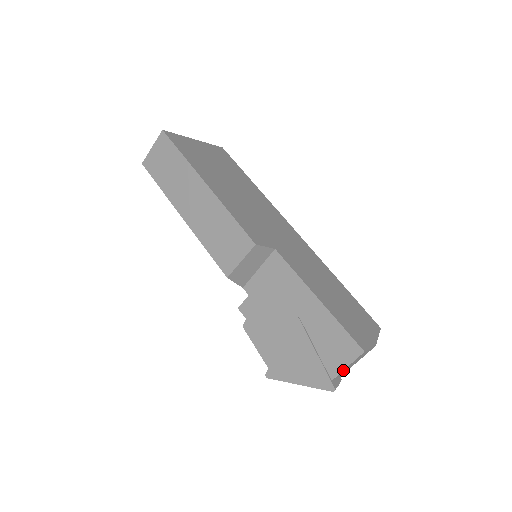
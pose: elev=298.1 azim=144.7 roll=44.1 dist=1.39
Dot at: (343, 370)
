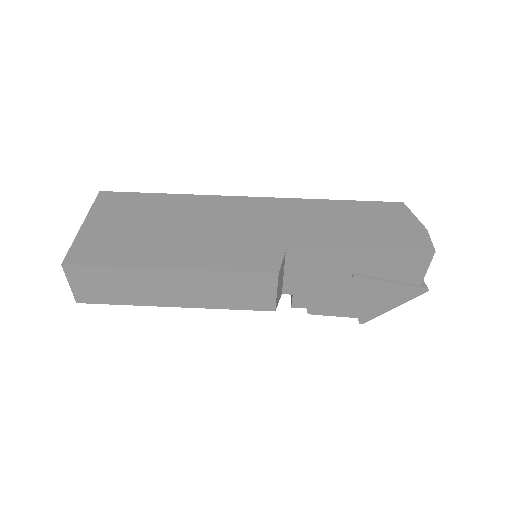
Dot at: (425, 274)
